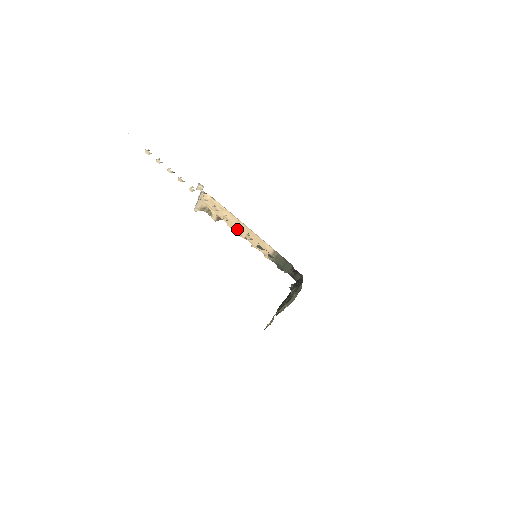
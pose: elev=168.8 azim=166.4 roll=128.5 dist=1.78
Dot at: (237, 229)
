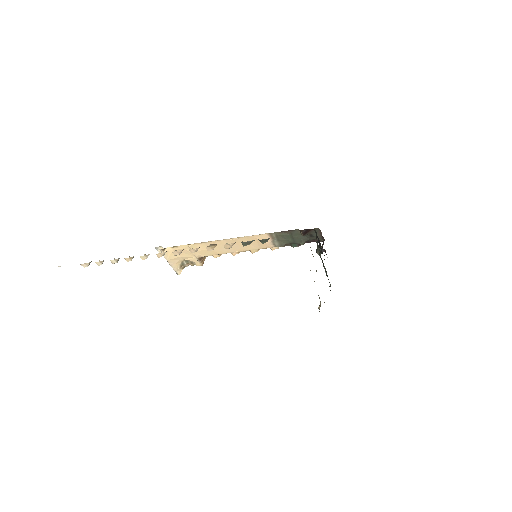
Dot at: (212, 249)
